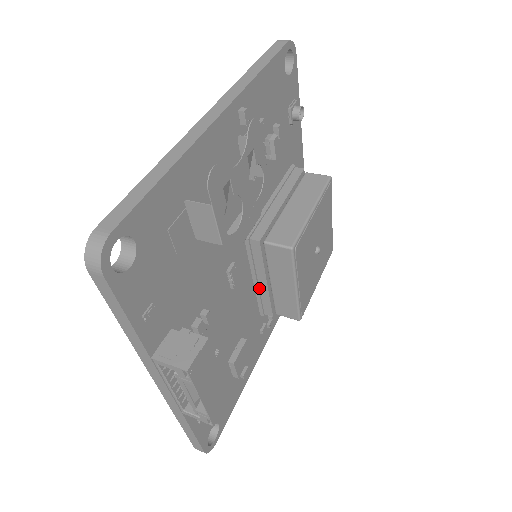
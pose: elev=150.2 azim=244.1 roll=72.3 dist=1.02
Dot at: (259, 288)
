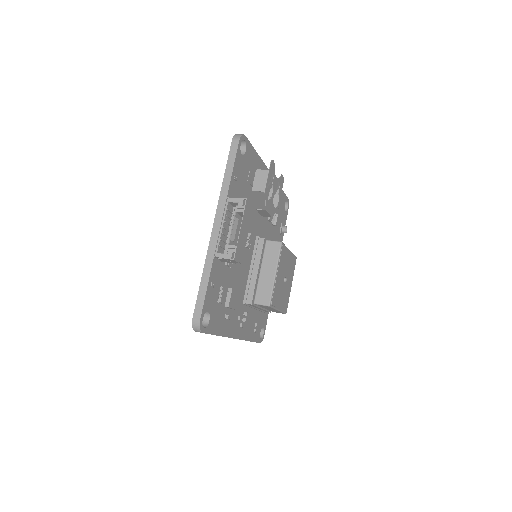
Dot at: (251, 277)
